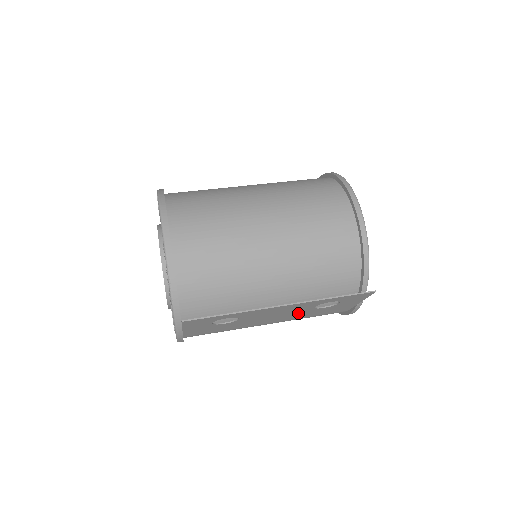
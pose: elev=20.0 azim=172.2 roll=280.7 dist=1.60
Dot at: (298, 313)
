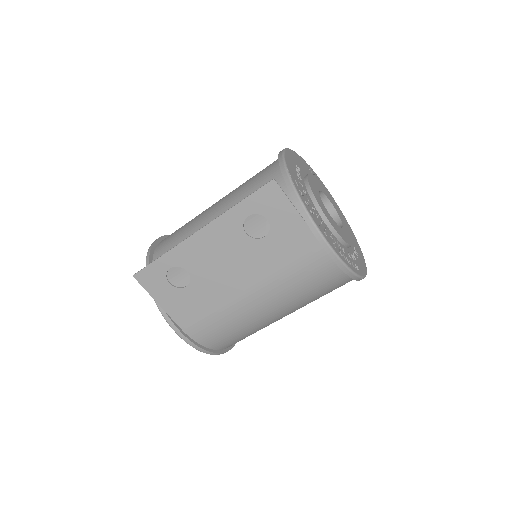
Dot at: (249, 256)
